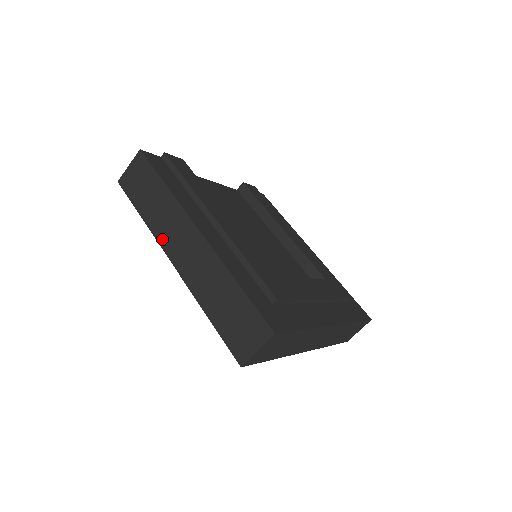
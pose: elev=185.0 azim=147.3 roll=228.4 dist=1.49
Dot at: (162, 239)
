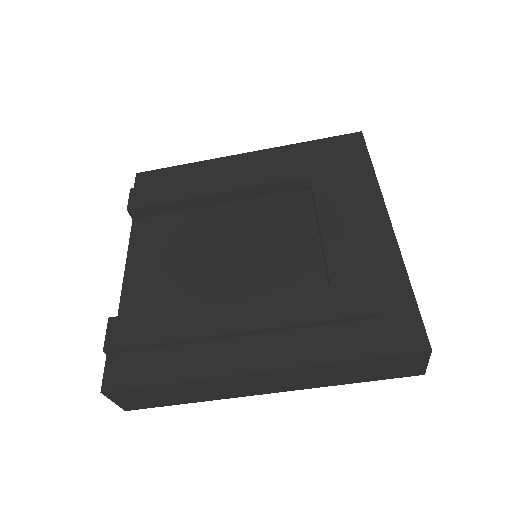
Dot at: (234, 395)
